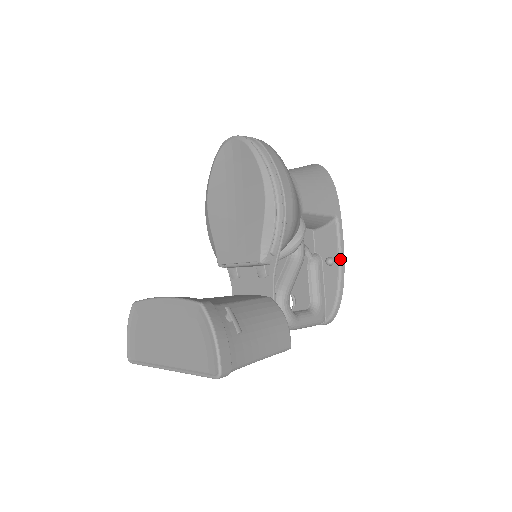
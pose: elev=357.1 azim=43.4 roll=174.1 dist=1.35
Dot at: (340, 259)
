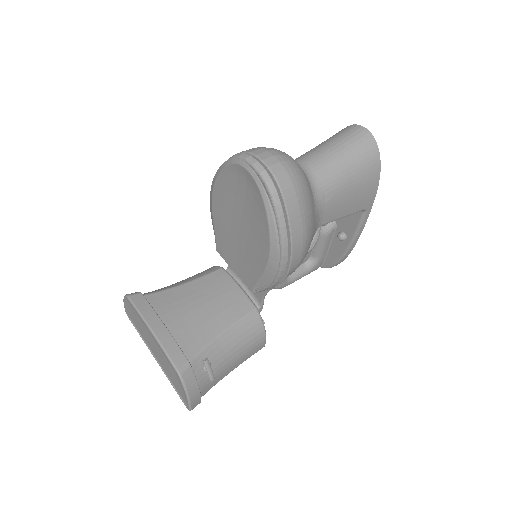
Dot at: (353, 242)
